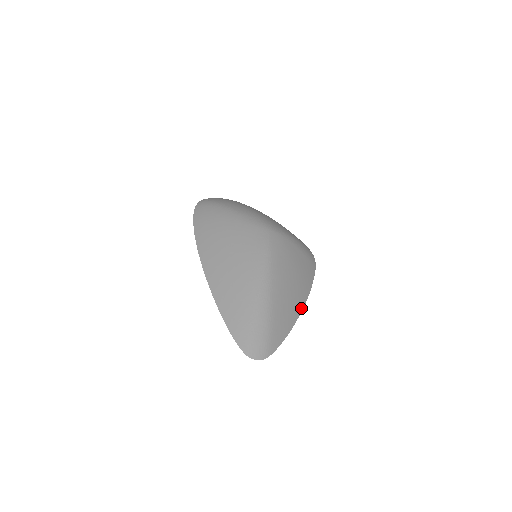
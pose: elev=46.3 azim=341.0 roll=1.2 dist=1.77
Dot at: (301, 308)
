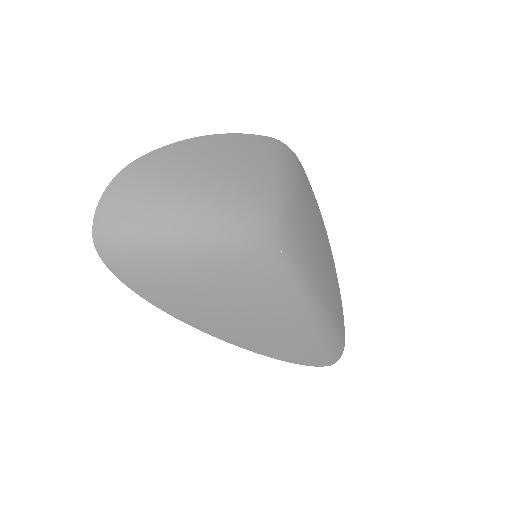
Dot at: (331, 255)
